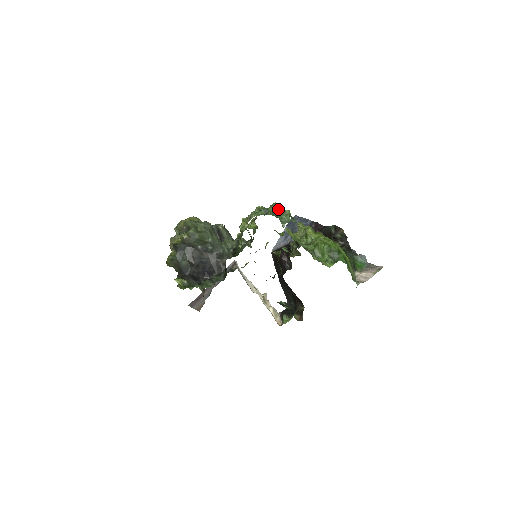
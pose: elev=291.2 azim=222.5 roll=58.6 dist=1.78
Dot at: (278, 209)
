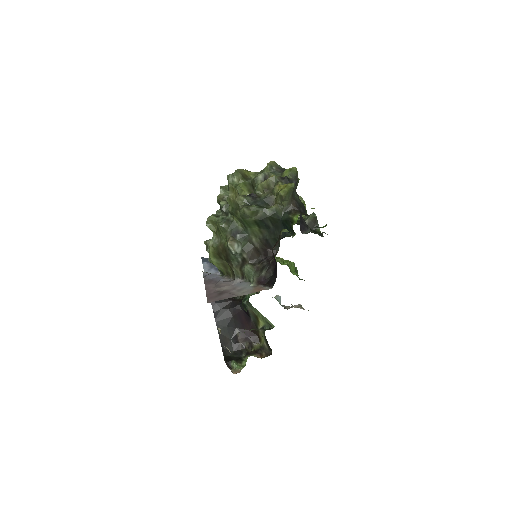
Dot at: occluded
